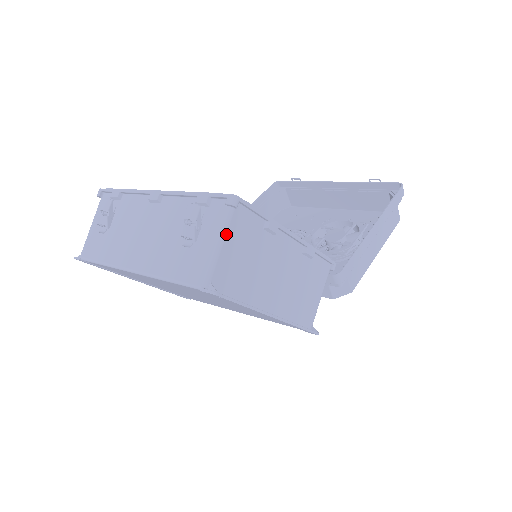
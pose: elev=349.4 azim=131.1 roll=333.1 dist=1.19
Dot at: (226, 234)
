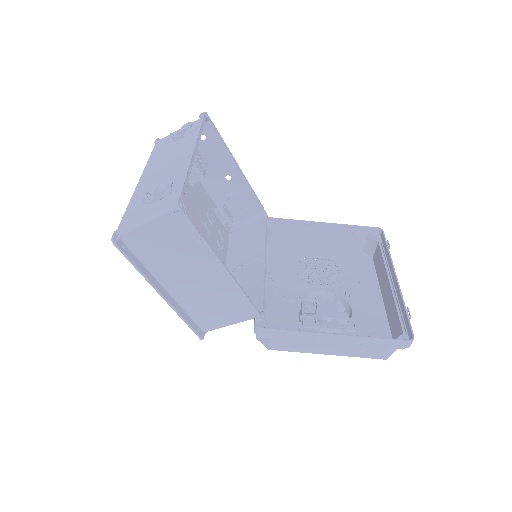
Dot at: (156, 219)
